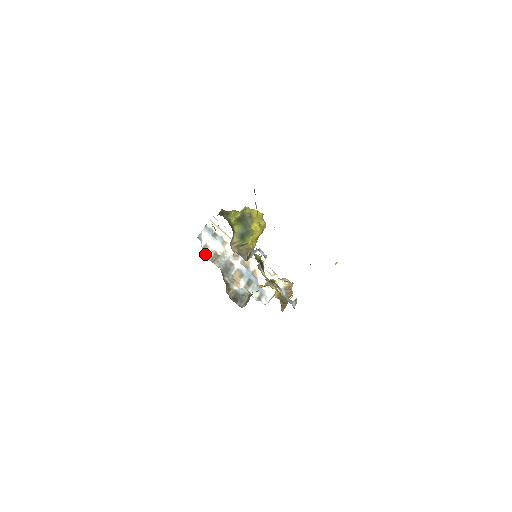
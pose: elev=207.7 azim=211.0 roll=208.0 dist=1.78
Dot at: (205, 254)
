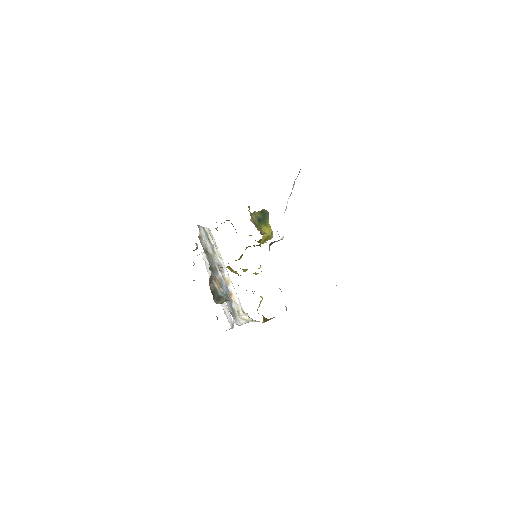
Dot at: (200, 240)
